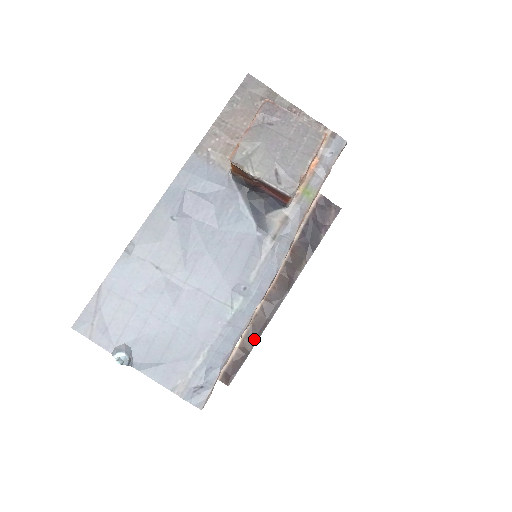
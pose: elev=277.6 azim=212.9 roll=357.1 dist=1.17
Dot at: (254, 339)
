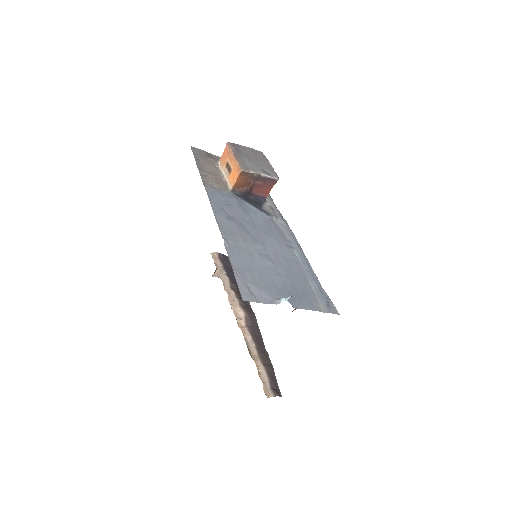
Dot at: (266, 355)
